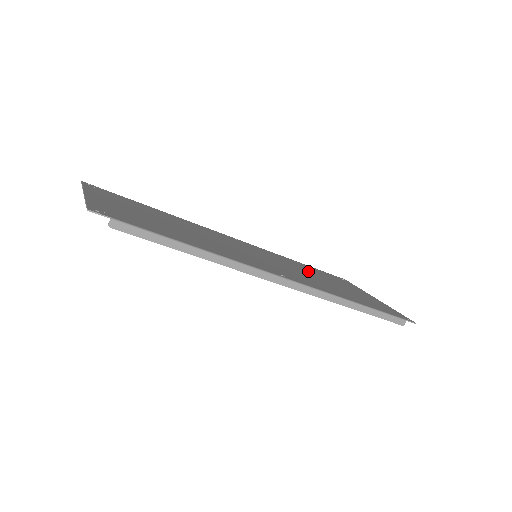
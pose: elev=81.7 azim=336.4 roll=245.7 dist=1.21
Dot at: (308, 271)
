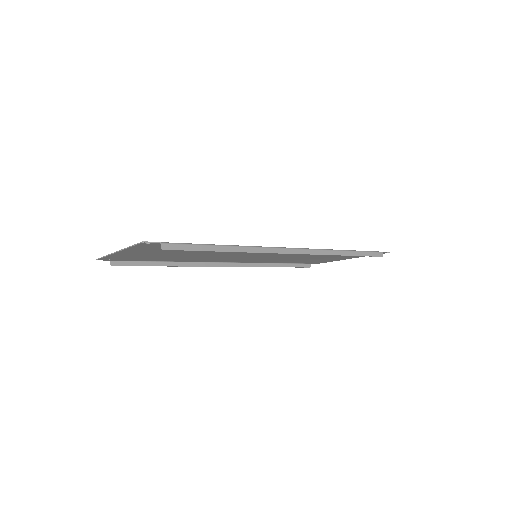
Dot at: occluded
